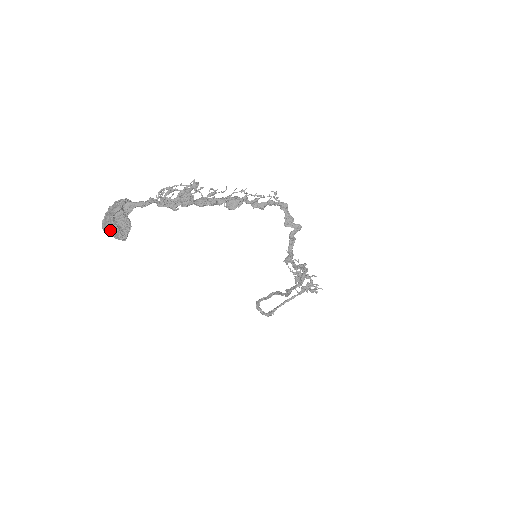
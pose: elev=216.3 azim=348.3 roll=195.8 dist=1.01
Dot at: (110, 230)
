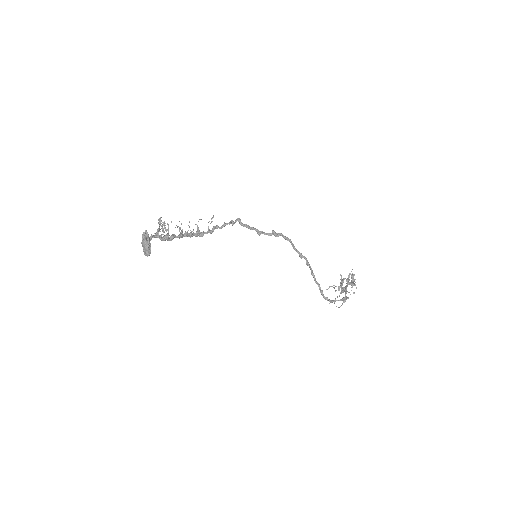
Dot at: (144, 243)
